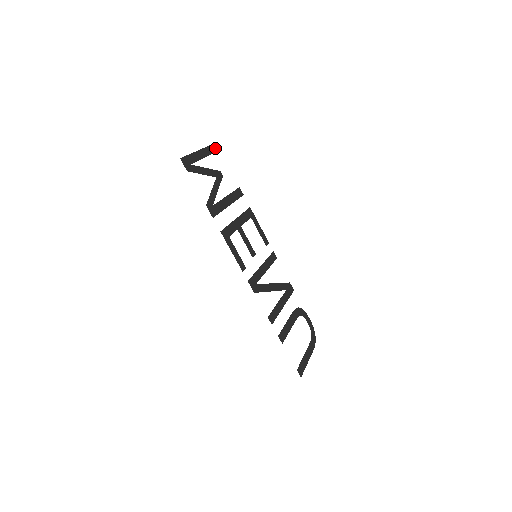
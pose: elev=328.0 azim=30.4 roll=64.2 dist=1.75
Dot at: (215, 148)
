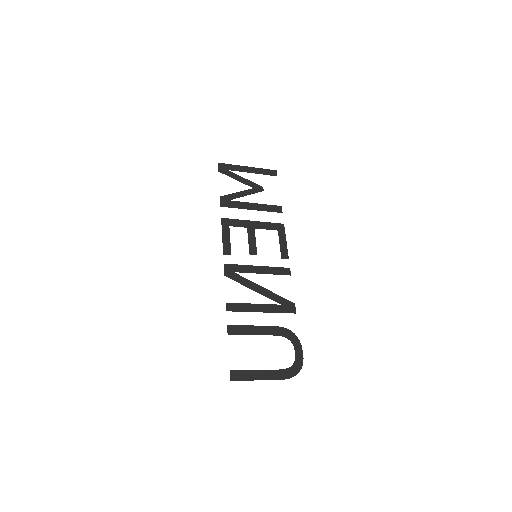
Dot at: (272, 173)
